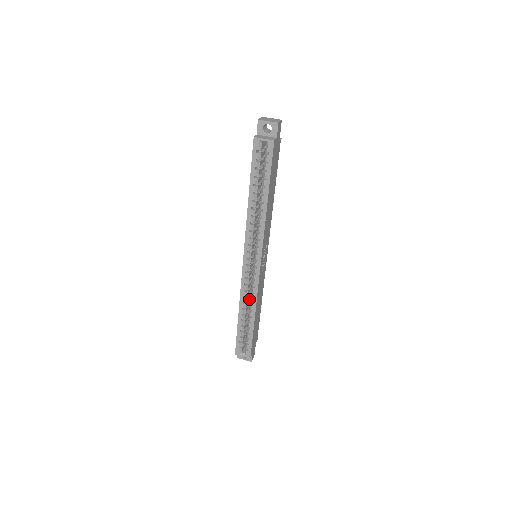
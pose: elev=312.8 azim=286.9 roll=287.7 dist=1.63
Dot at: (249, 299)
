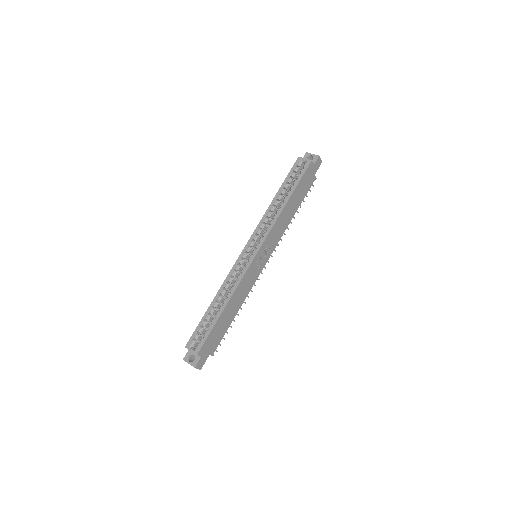
Dot at: (230, 291)
